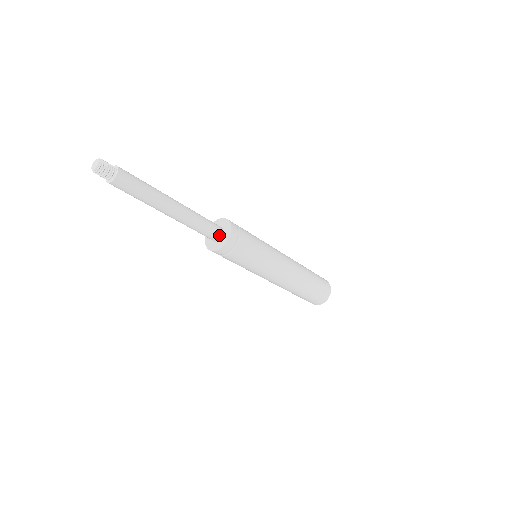
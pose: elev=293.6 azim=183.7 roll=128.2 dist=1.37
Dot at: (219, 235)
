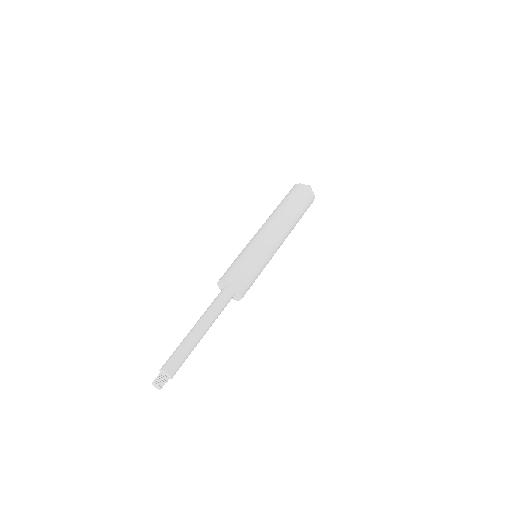
Dot at: (232, 293)
